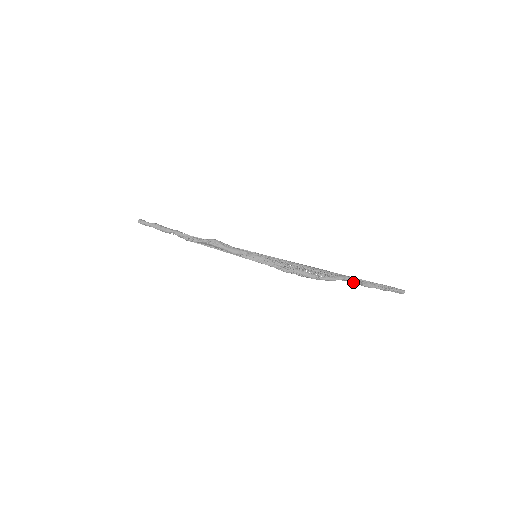
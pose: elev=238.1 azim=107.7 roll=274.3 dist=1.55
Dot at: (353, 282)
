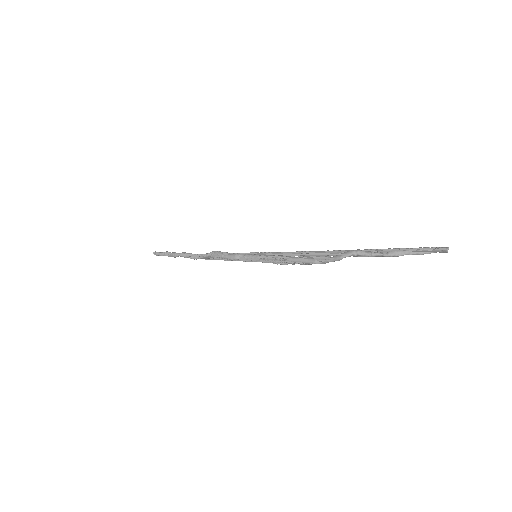
Dot at: (366, 255)
